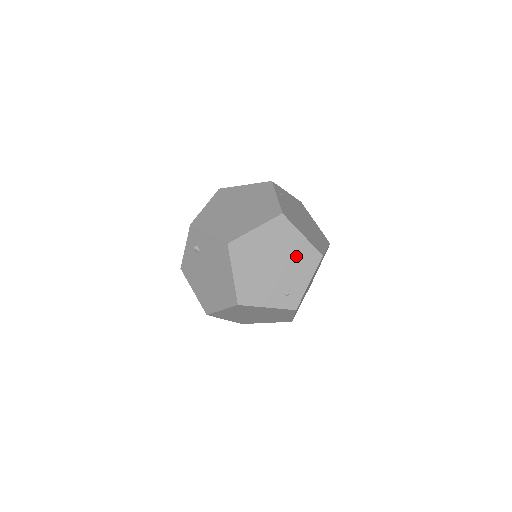
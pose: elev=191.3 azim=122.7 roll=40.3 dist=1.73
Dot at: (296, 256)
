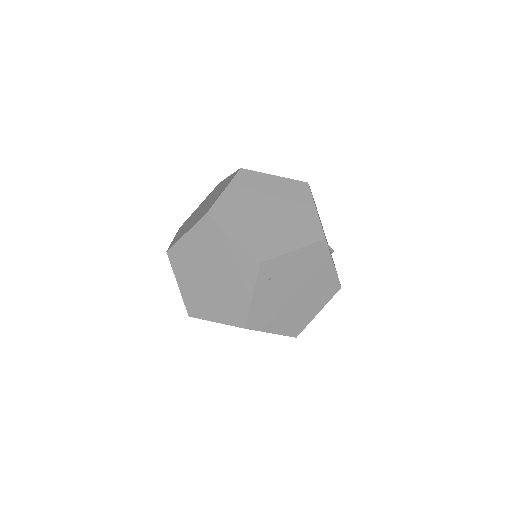
Dot at: occluded
